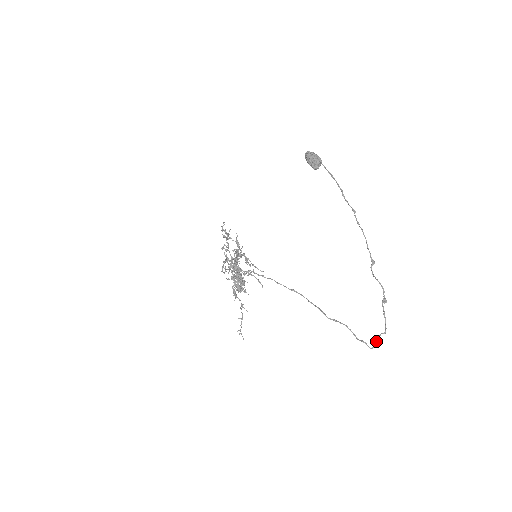
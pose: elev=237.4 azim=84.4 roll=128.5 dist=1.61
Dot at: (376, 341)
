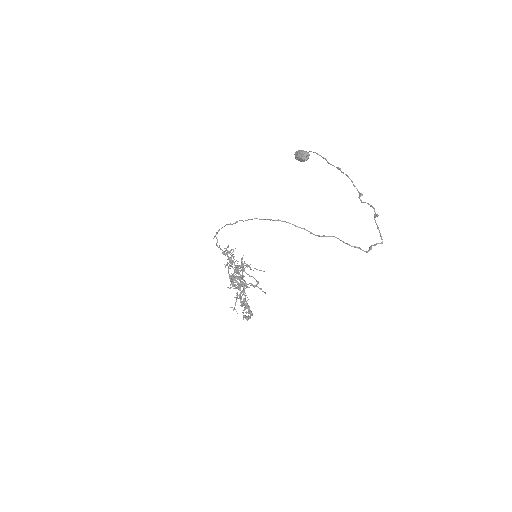
Dot at: (371, 246)
